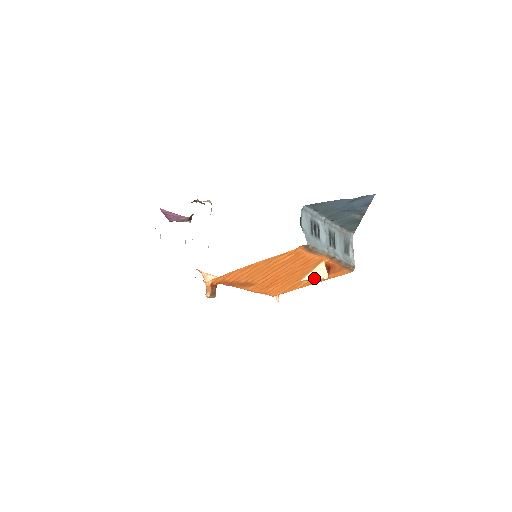
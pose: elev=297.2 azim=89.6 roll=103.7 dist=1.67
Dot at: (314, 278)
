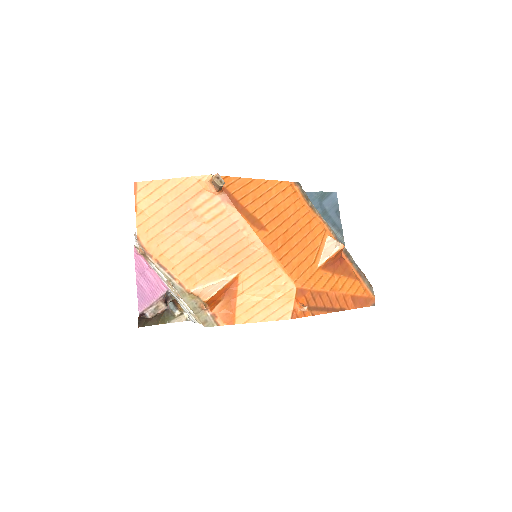
Dot at: (330, 253)
